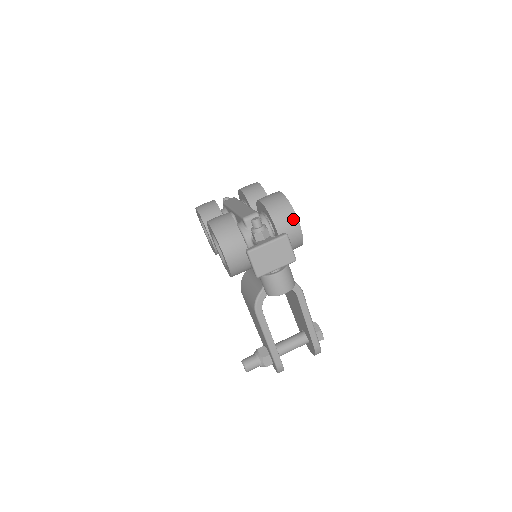
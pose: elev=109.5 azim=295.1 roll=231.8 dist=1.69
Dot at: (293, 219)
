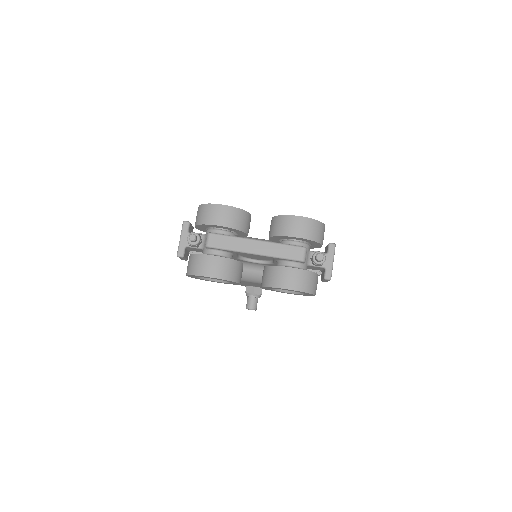
Dot at: (324, 229)
